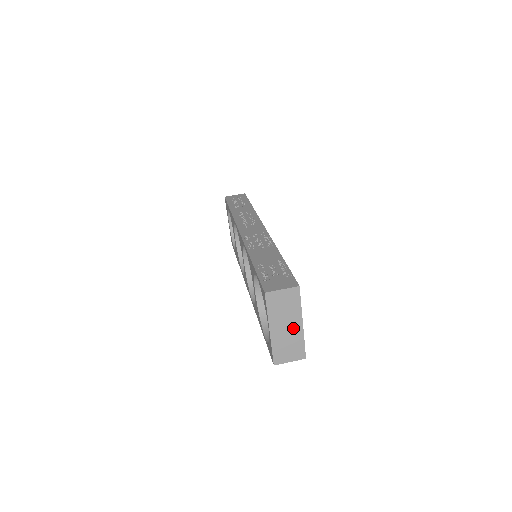
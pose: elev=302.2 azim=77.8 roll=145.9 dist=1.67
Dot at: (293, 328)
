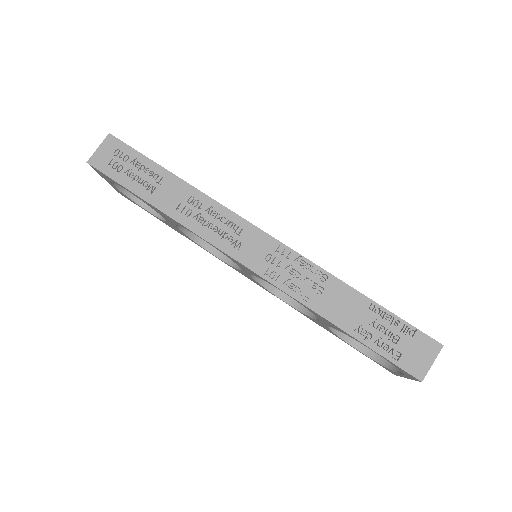
Dot at: occluded
